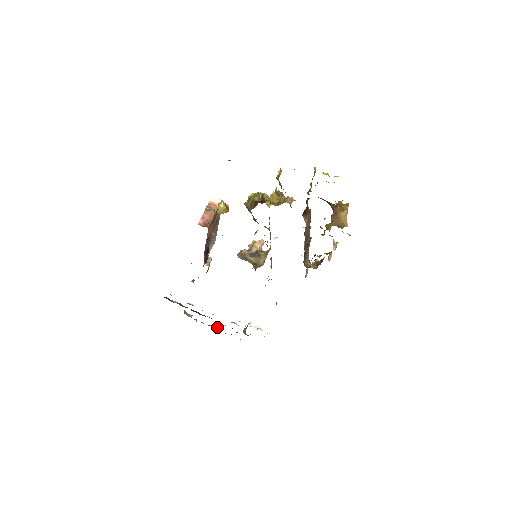
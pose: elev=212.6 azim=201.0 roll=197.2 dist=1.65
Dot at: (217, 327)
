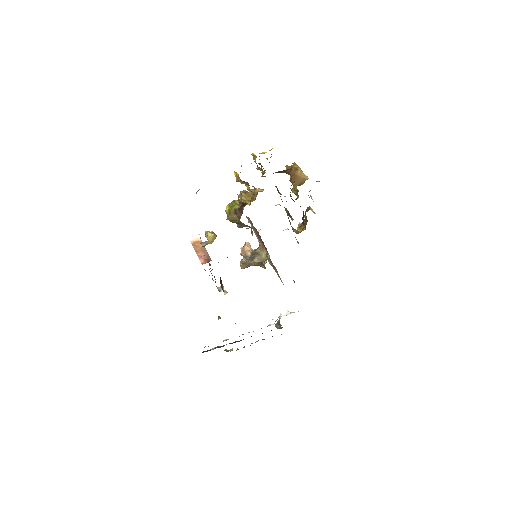
Dot at: occluded
